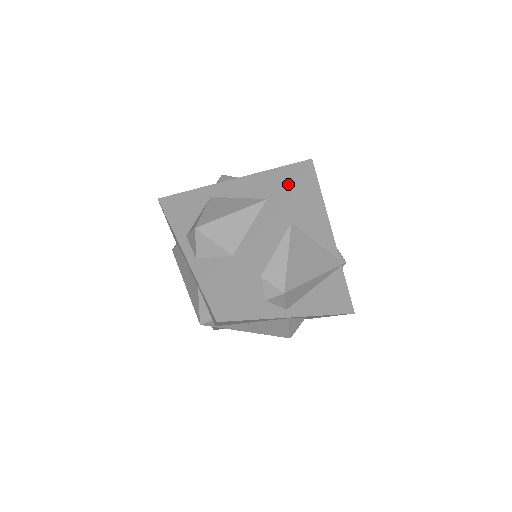
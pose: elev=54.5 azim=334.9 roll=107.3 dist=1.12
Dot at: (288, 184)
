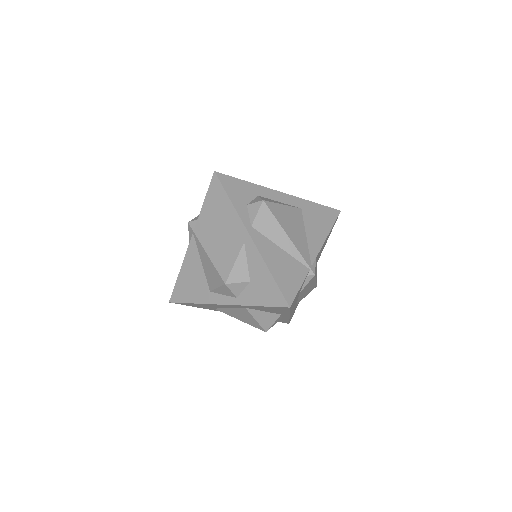
Dot at: occluded
